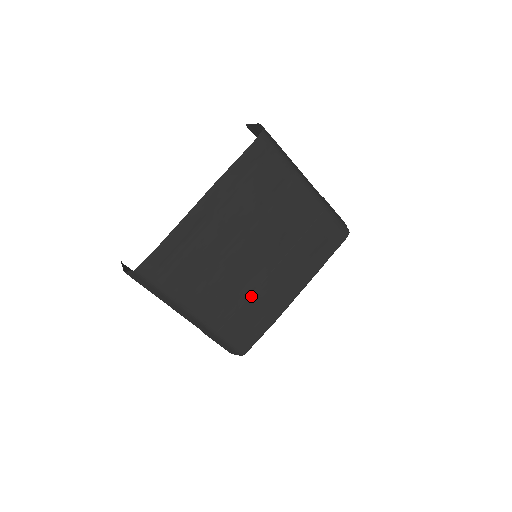
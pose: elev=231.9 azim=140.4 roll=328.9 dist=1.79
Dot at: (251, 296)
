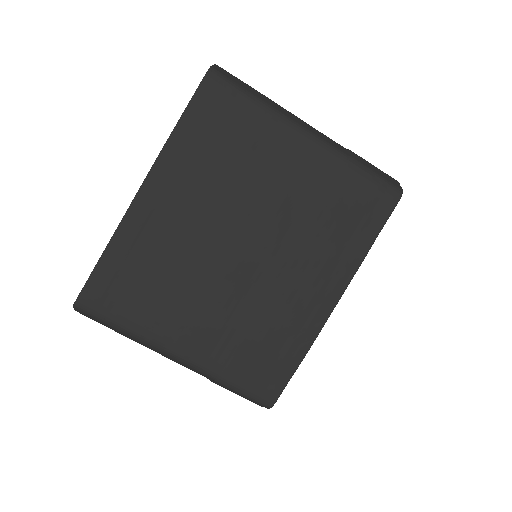
Dot at: (257, 316)
